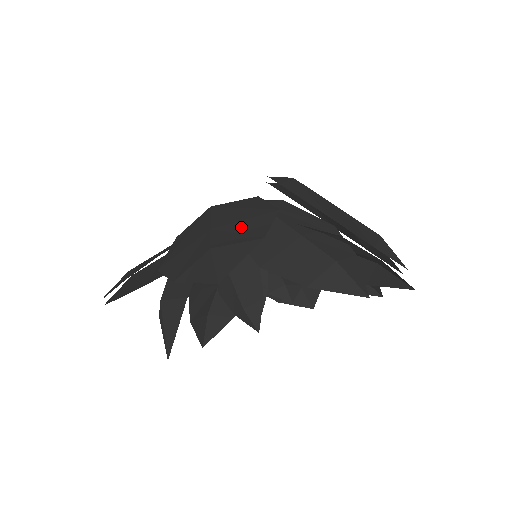
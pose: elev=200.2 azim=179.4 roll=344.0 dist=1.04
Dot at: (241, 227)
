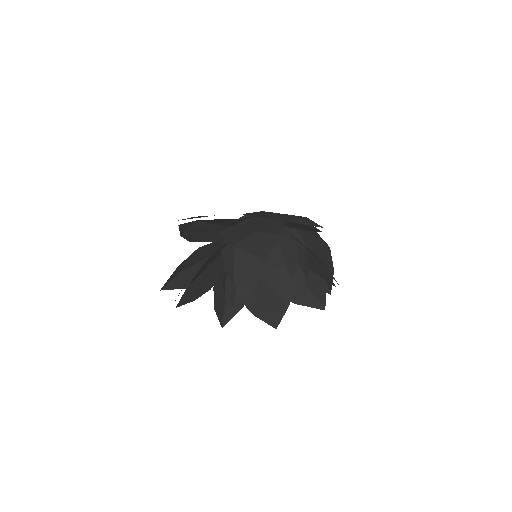
Dot at: occluded
